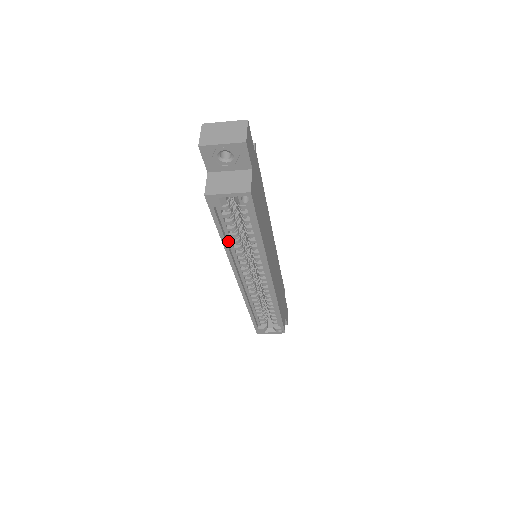
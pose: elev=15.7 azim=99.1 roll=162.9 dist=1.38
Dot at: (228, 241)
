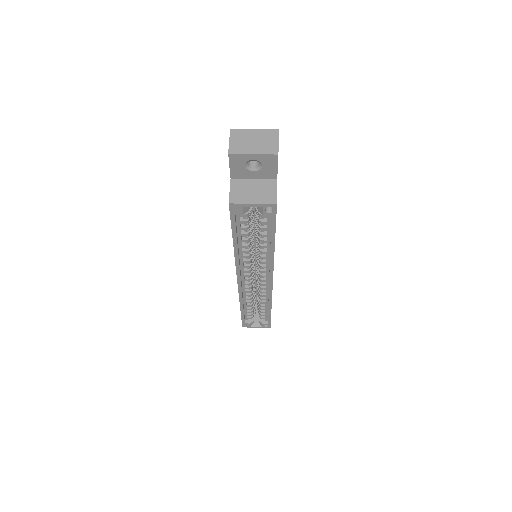
Dot at: (238, 245)
